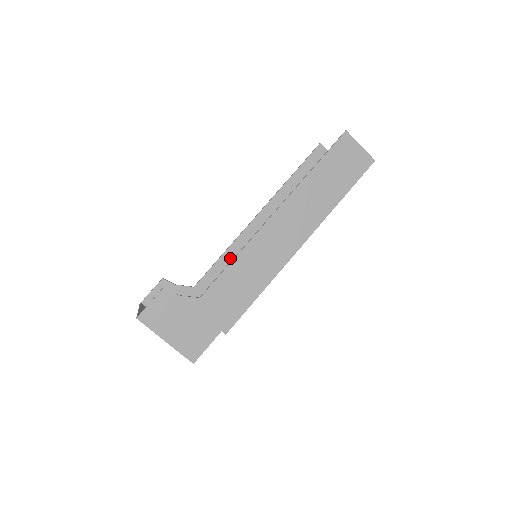
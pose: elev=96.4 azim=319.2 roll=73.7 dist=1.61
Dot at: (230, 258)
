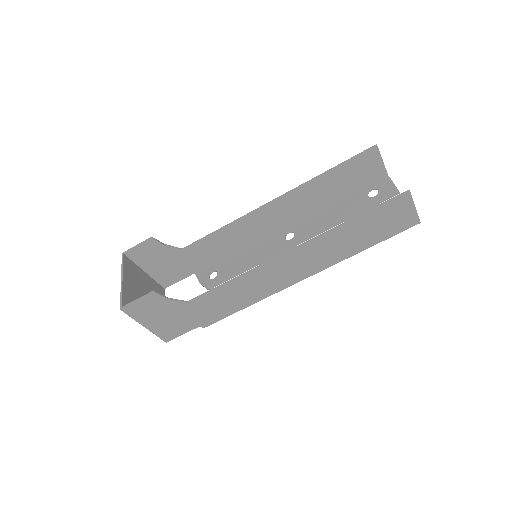
Dot at: (228, 233)
